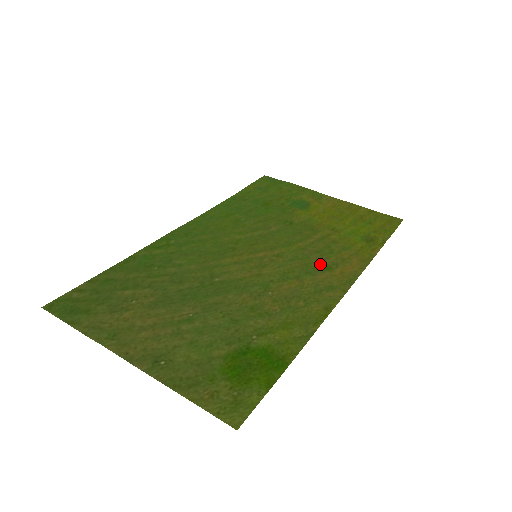
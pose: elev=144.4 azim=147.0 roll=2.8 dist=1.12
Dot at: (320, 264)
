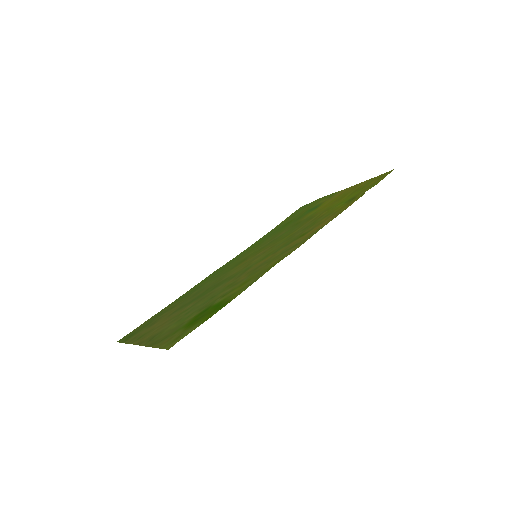
Dot at: (298, 236)
